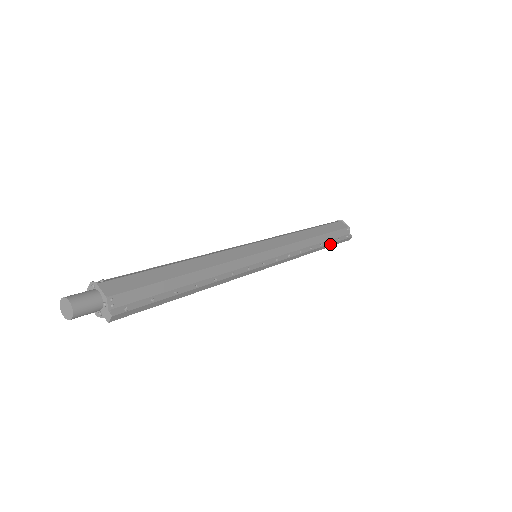
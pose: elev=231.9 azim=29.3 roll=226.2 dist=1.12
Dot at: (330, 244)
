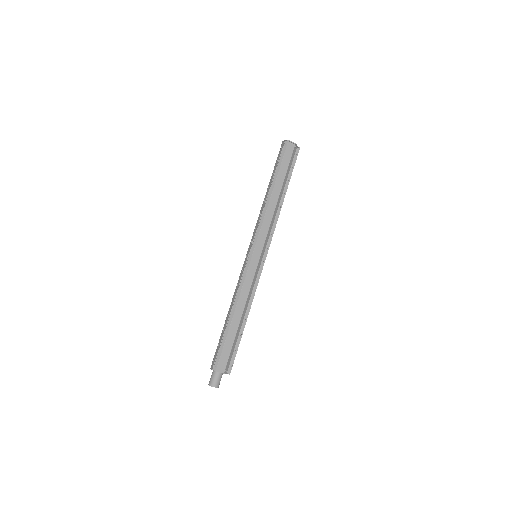
Dot at: (289, 181)
